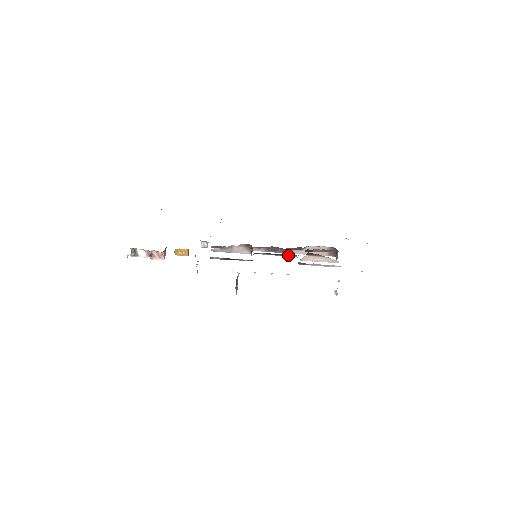
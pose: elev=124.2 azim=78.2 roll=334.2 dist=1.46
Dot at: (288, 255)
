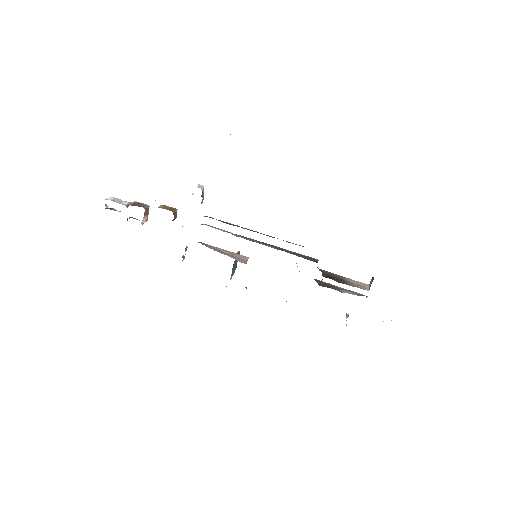
Dot at: occluded
